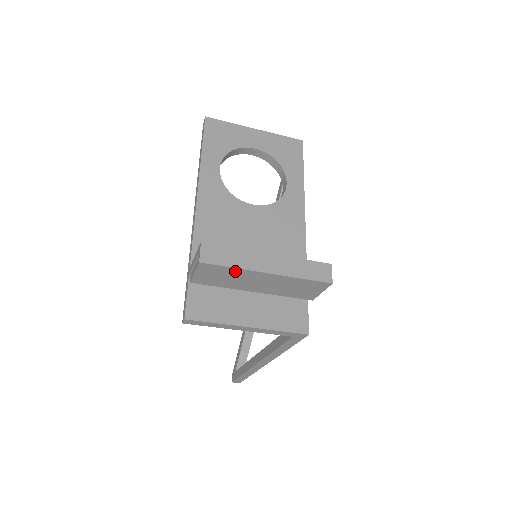
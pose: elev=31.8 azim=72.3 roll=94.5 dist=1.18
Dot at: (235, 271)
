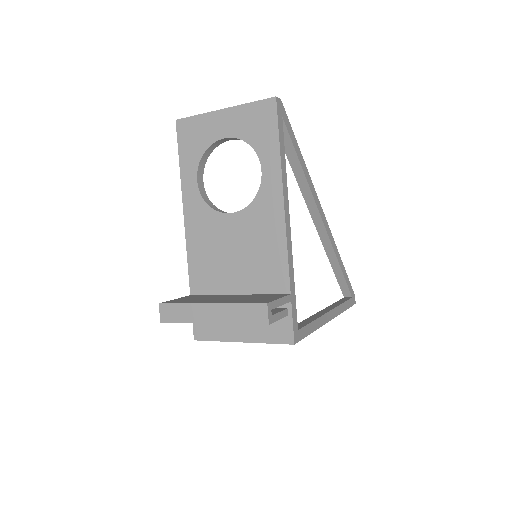
Dot at: (190, 322)
